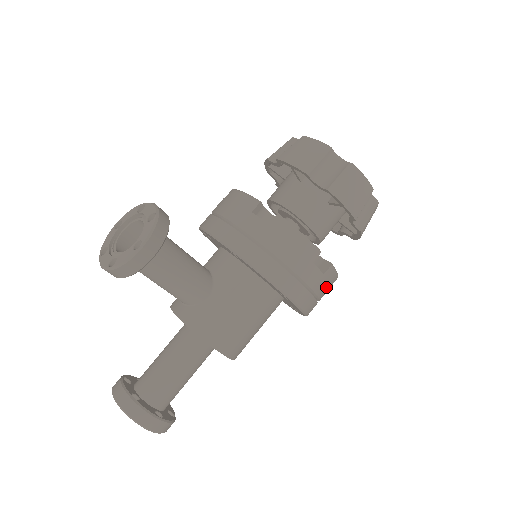
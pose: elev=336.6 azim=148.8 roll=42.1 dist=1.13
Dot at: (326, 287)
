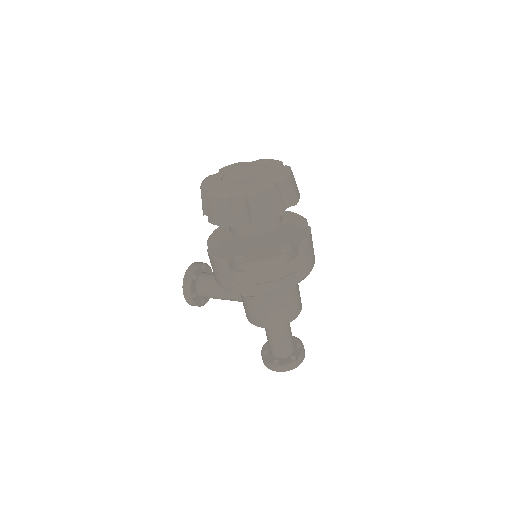
Dot at: (263, 274)
